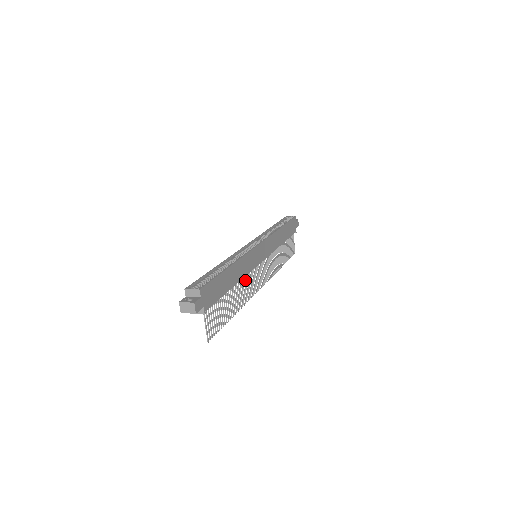
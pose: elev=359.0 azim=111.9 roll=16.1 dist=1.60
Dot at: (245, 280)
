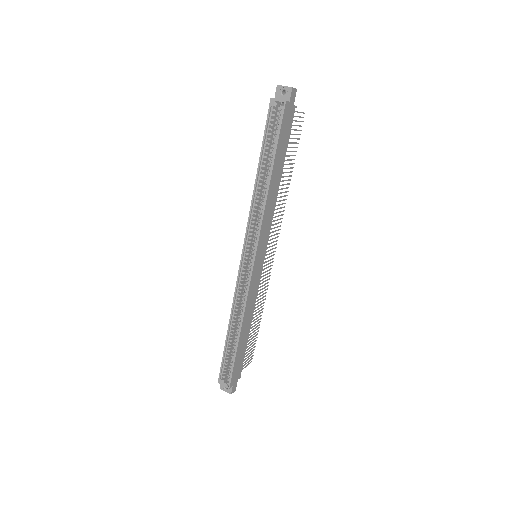
Dot at: occluded
